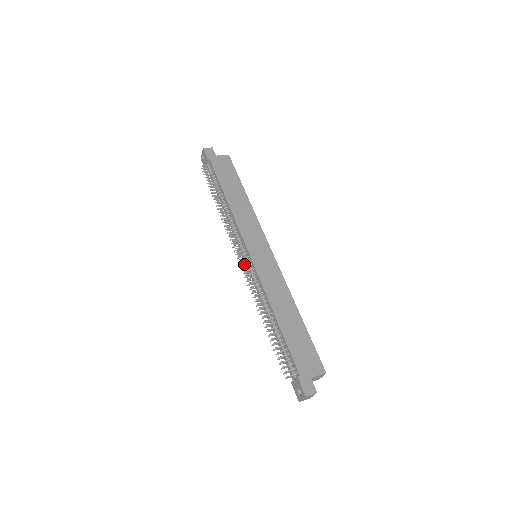
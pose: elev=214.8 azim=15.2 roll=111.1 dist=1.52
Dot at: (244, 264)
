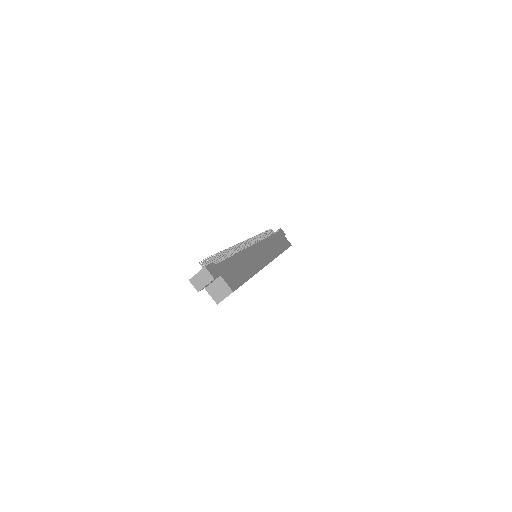
Dot at: occluded
